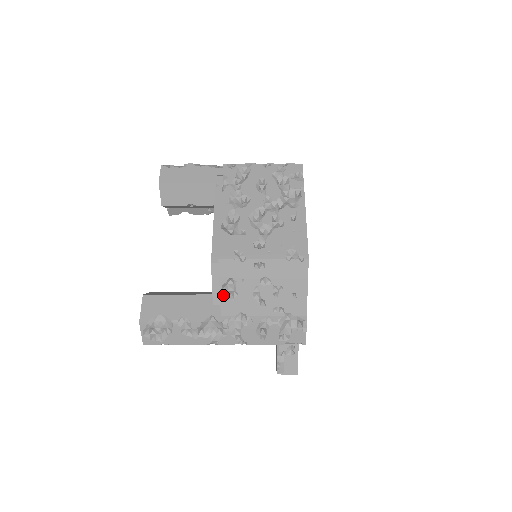
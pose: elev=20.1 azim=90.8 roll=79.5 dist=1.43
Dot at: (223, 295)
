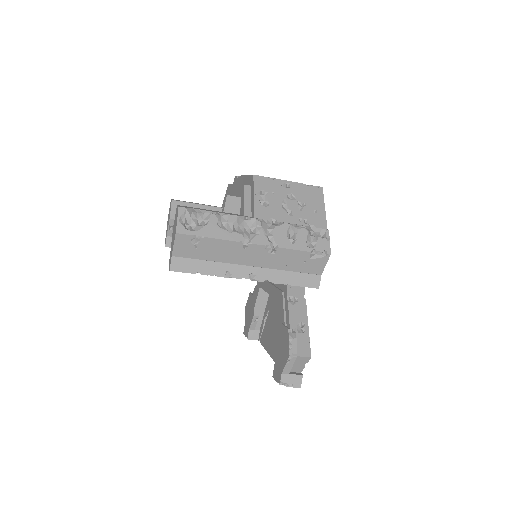
Dot at: (256, 201)
